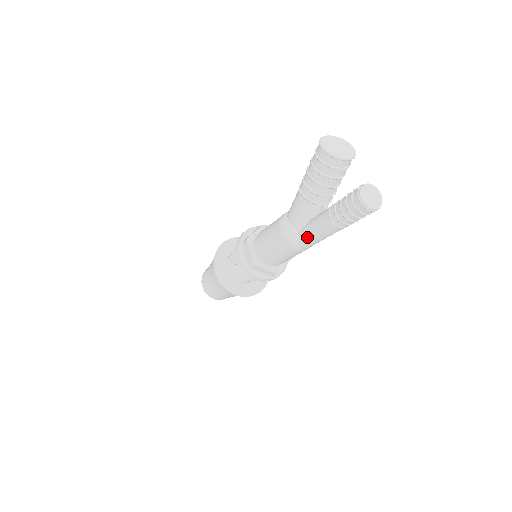
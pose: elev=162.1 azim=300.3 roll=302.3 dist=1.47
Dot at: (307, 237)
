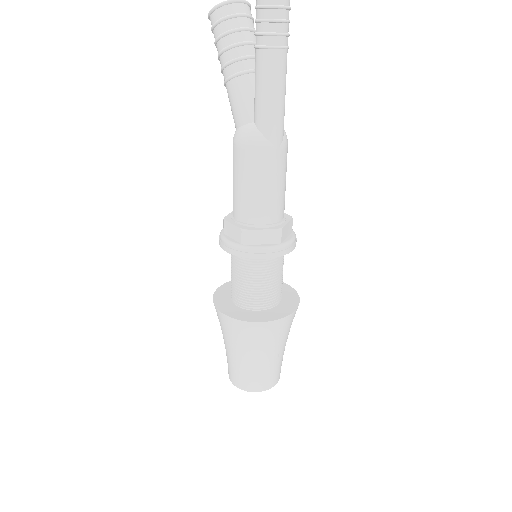
Dot at: (262, 112)
